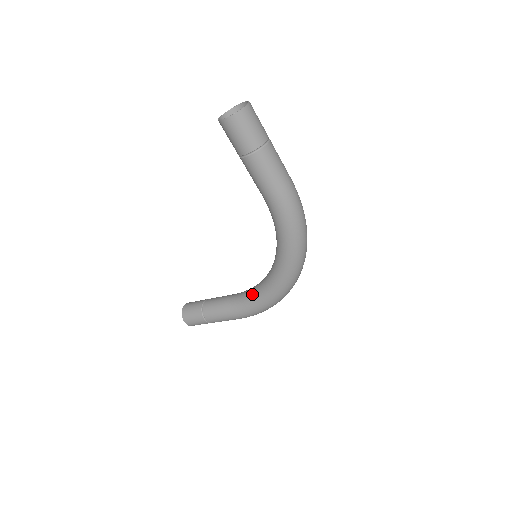
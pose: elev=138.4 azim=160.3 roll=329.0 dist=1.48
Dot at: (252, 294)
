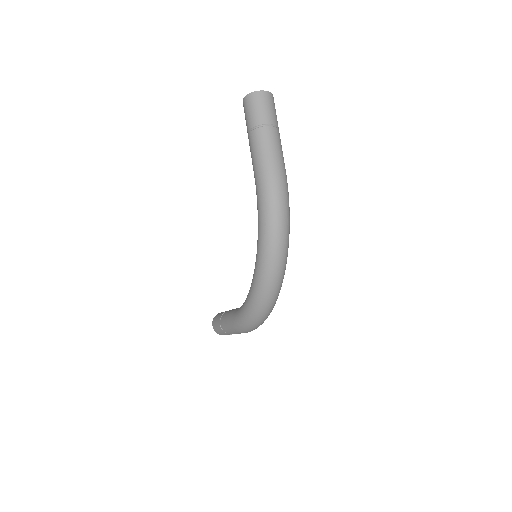
Dot at: occluded
